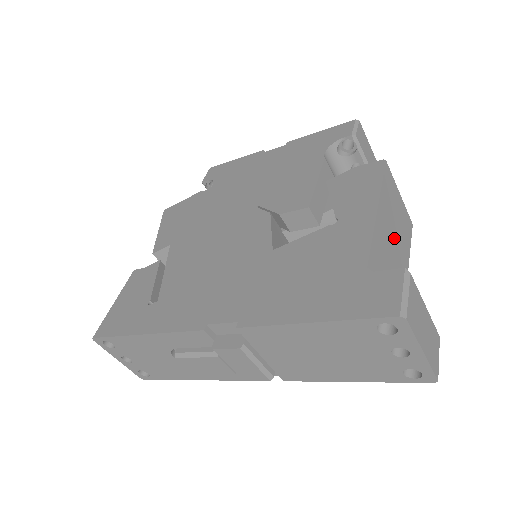
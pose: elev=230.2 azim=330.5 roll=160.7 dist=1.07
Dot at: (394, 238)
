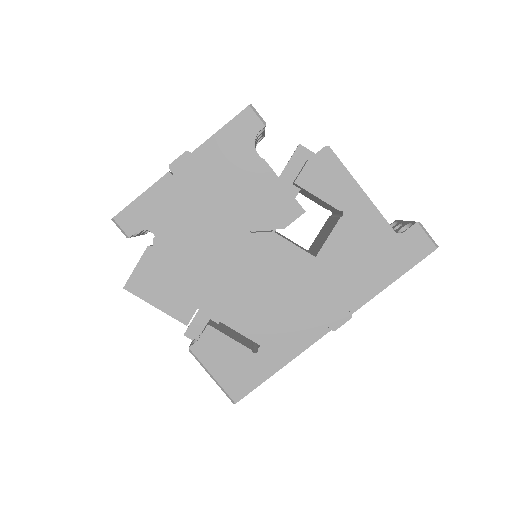
Dot at: occluded
